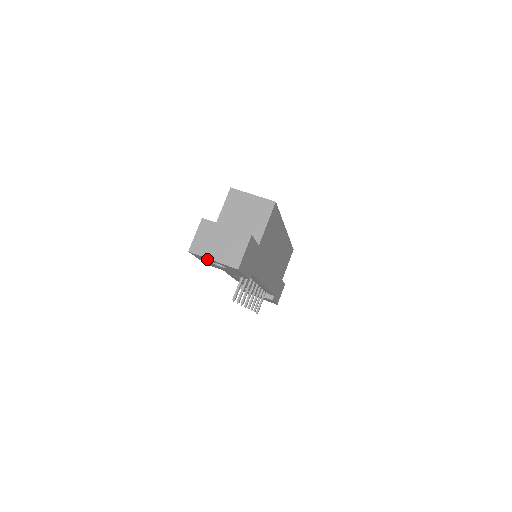
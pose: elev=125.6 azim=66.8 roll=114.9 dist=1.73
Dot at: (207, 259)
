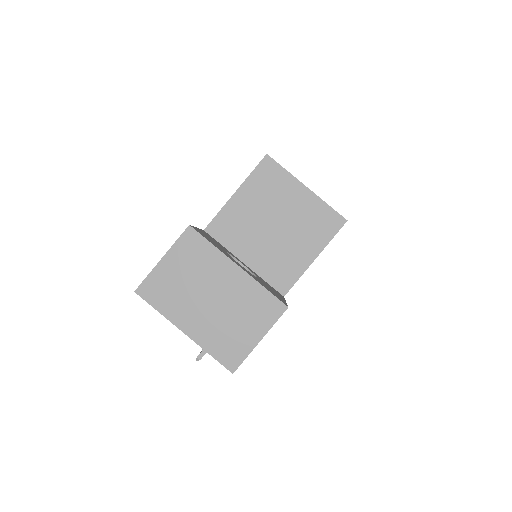
Dot at: occluded
